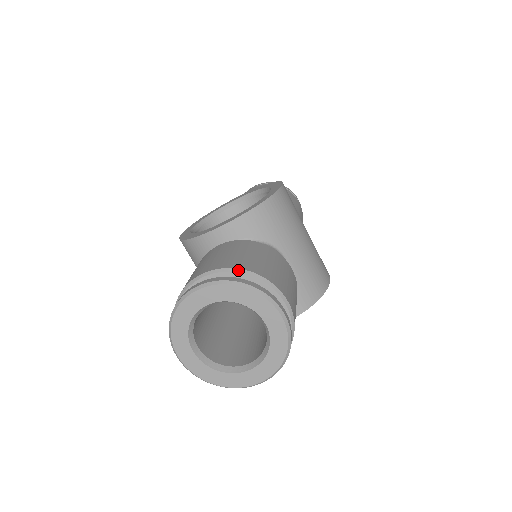
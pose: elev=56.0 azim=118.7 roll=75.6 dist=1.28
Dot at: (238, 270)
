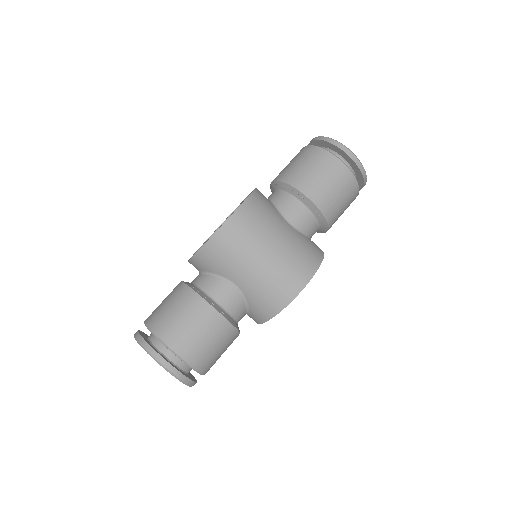
Dot at: (149, 329)
